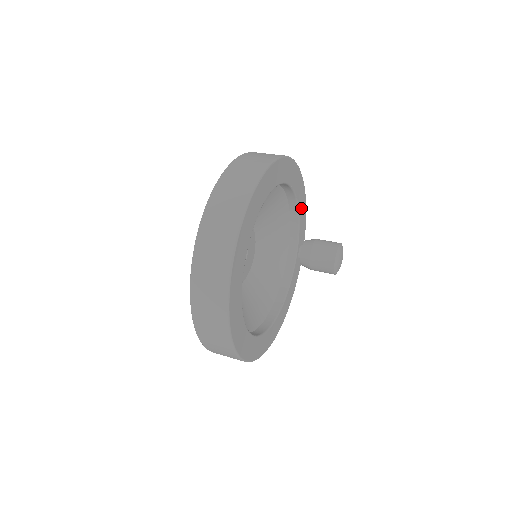
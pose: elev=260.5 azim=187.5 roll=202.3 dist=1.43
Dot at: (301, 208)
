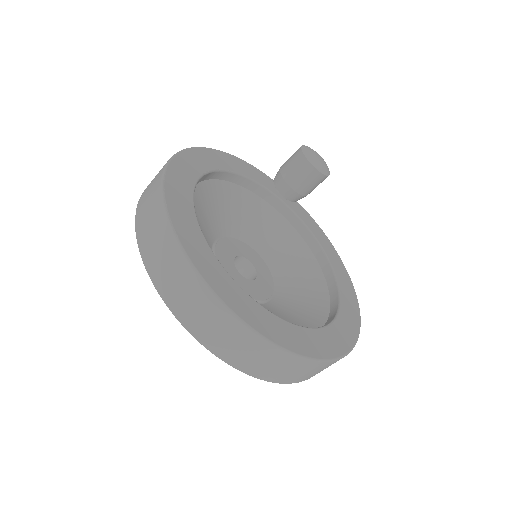
Dot at: (236, 168)
